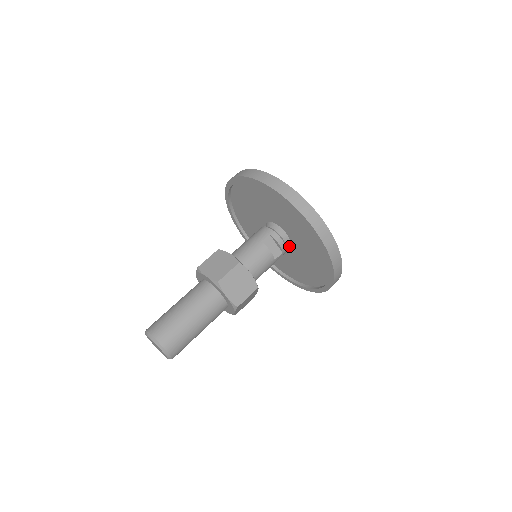
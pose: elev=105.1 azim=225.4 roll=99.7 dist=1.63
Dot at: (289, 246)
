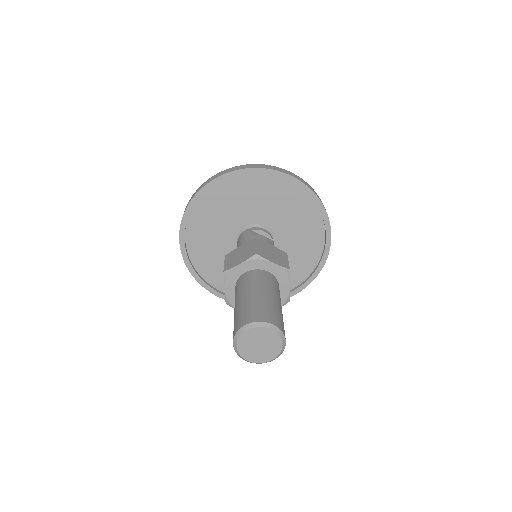
Dot at: occluded
